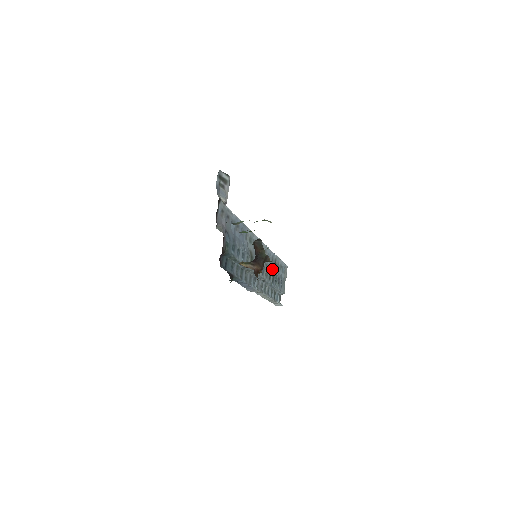
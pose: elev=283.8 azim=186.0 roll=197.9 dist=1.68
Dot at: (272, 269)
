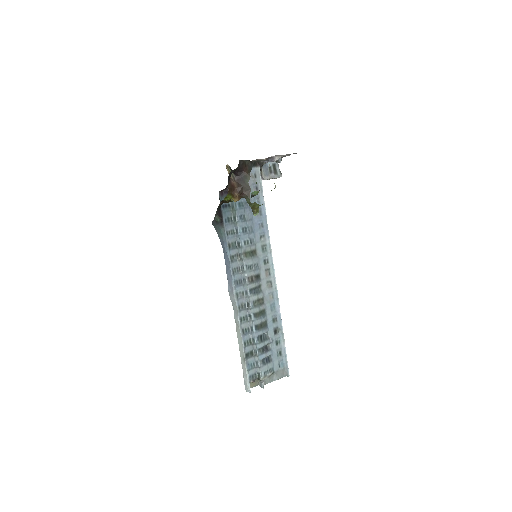
Dot at: (267, 324)
